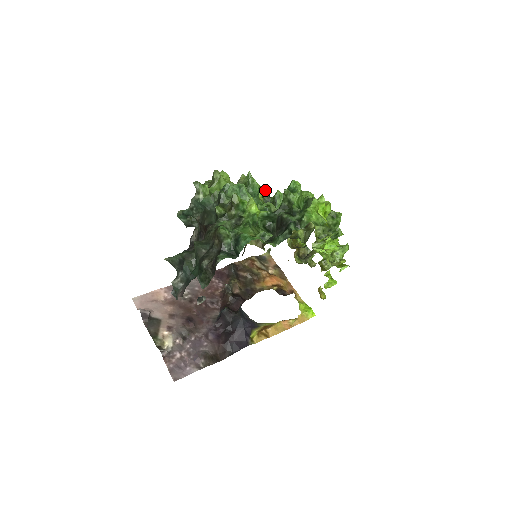
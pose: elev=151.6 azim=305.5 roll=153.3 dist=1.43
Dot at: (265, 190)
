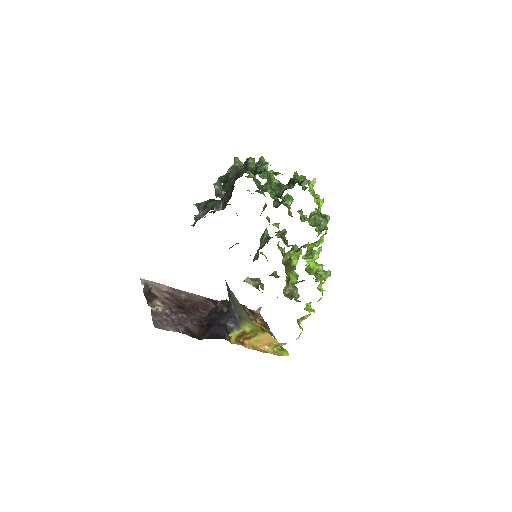
Dot at: occluded
